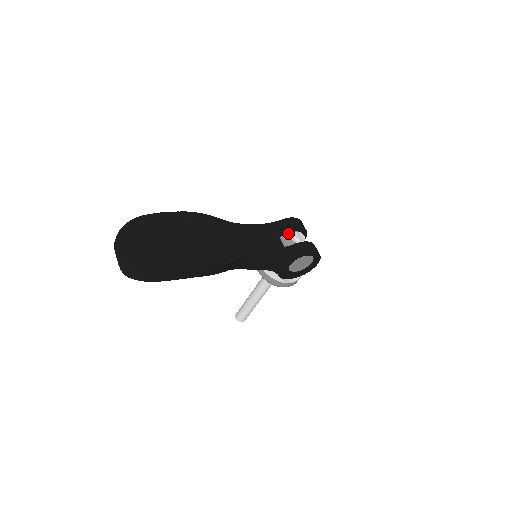
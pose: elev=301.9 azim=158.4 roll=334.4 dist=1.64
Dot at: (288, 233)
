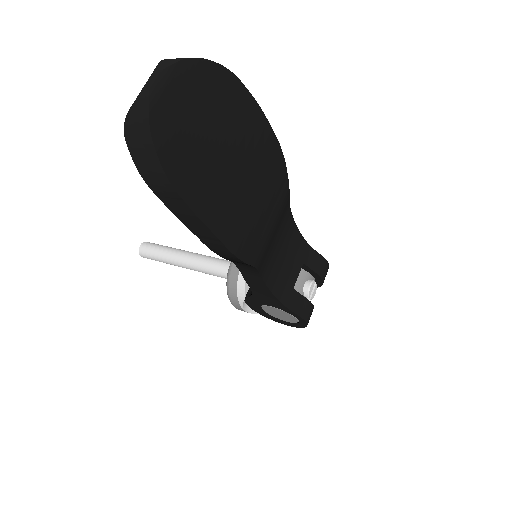
Dot at: (308, 273)
